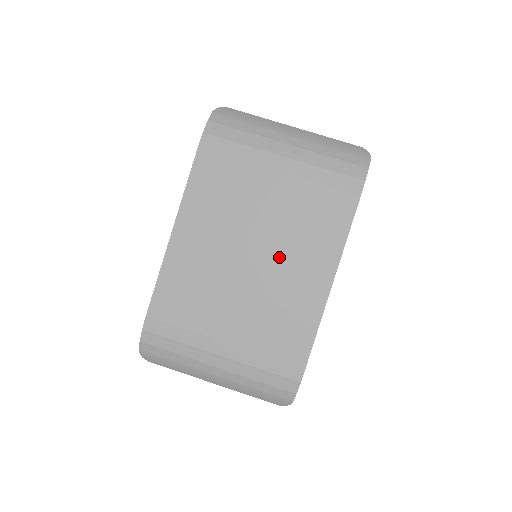
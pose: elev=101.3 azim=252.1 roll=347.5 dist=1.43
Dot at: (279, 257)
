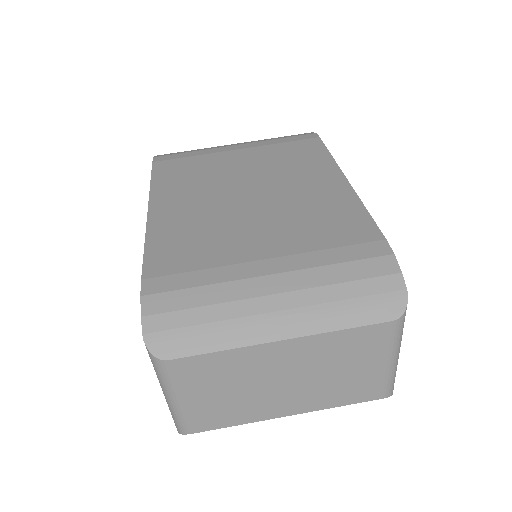
Dot at: (278, 185)
